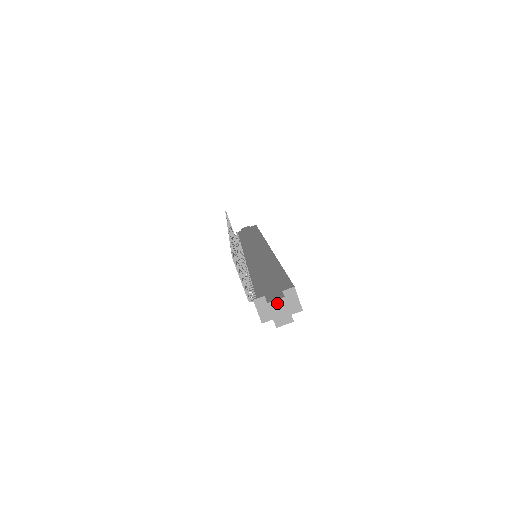
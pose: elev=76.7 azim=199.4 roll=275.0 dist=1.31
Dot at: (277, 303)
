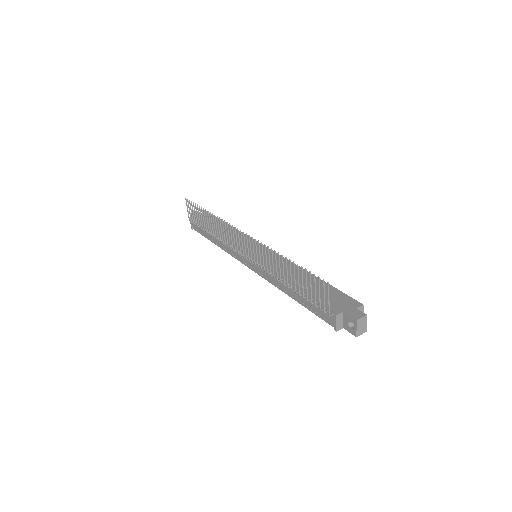
Dot at: (362, 320)
